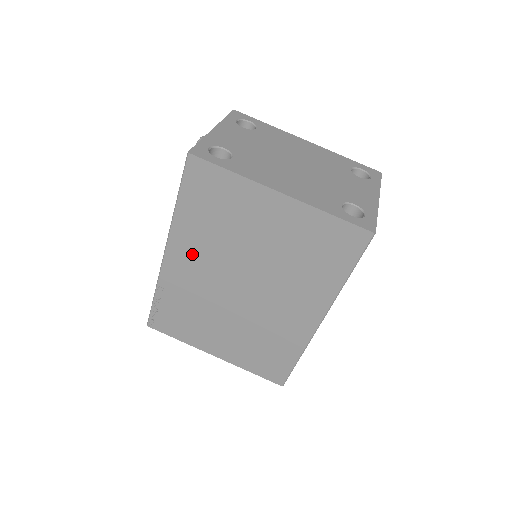
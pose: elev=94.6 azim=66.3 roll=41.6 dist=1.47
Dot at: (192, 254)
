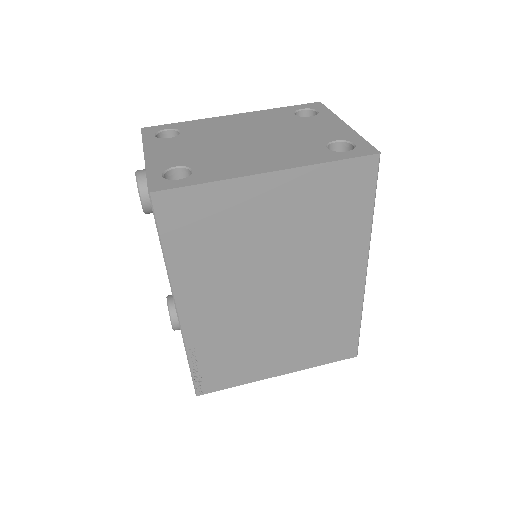
Dot at: (207, 295)
